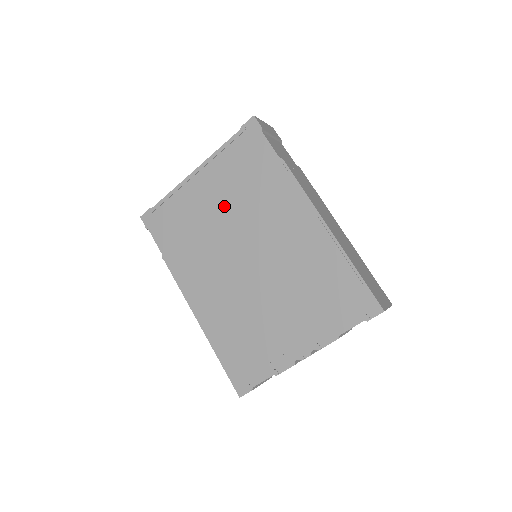
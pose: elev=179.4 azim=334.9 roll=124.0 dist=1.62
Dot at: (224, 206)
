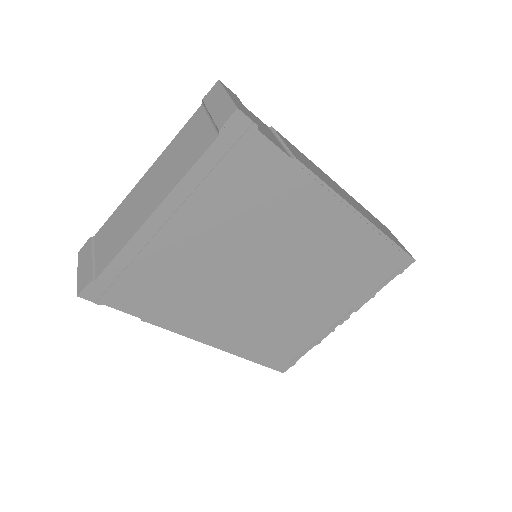
Dot at: (221, 239)
